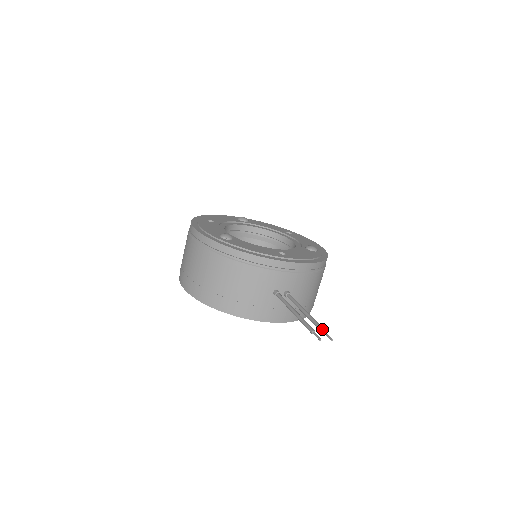
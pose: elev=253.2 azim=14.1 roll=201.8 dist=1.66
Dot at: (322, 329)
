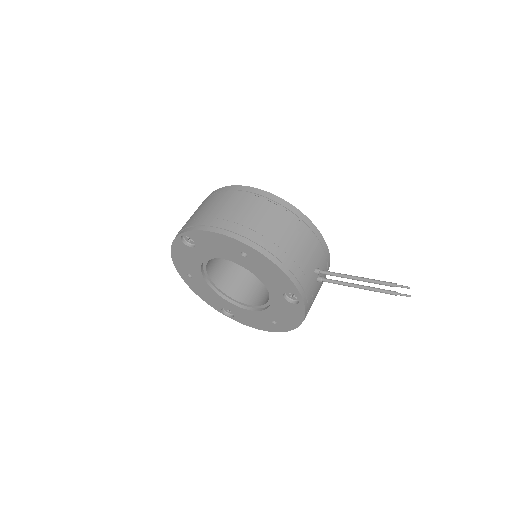
Dot at: occluded
